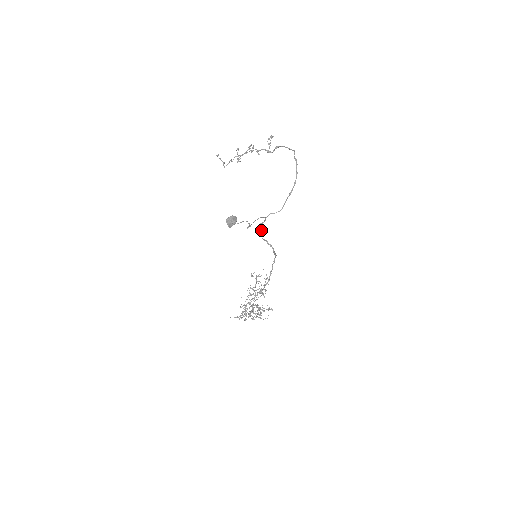
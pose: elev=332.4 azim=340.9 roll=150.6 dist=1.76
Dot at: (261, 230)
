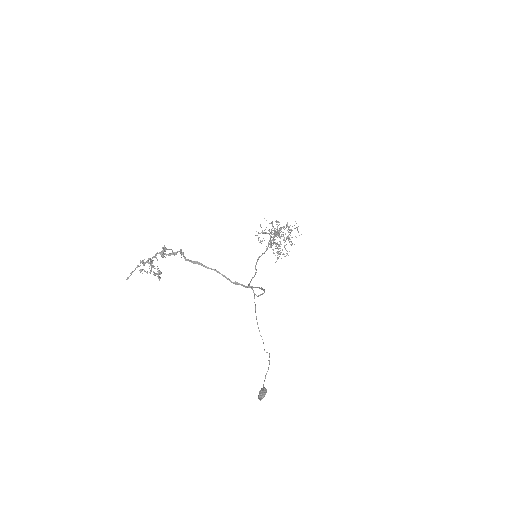
Dot at: (251, 279)
